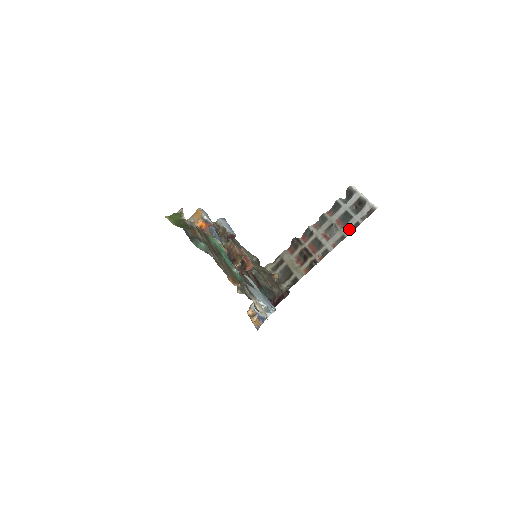
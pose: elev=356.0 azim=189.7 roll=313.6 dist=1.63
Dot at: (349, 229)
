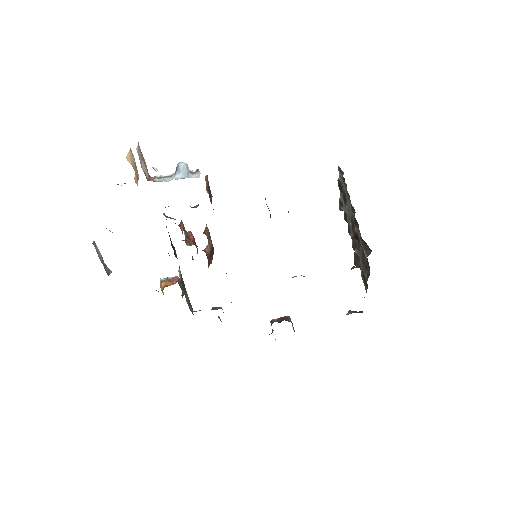
Dot at: (345, 188)
